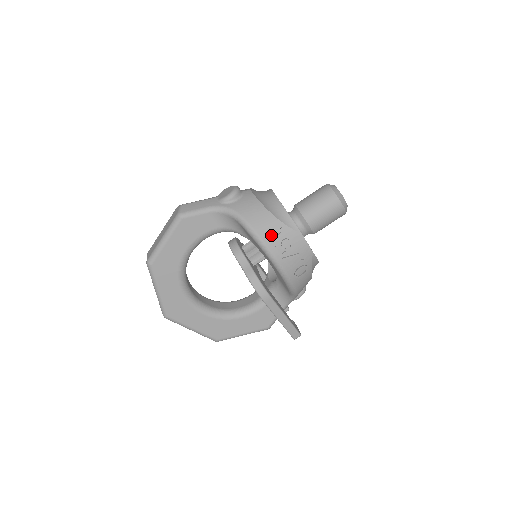
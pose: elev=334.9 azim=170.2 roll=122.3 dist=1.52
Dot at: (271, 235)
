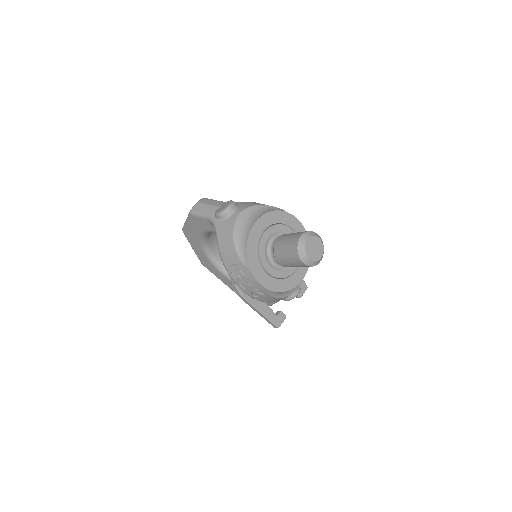
Dot at: (230, 262)
